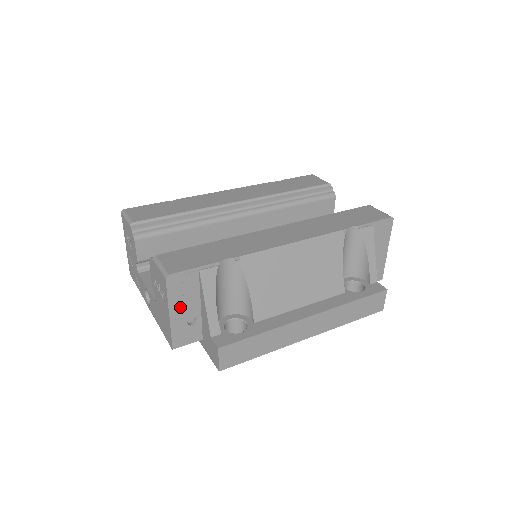
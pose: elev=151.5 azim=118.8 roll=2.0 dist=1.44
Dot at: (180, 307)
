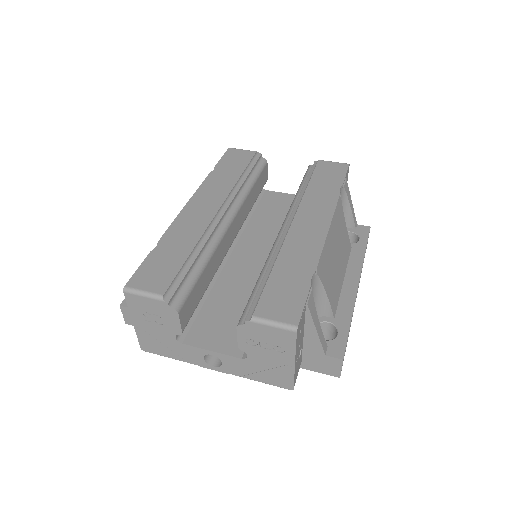
Dot at: (298, 348)
